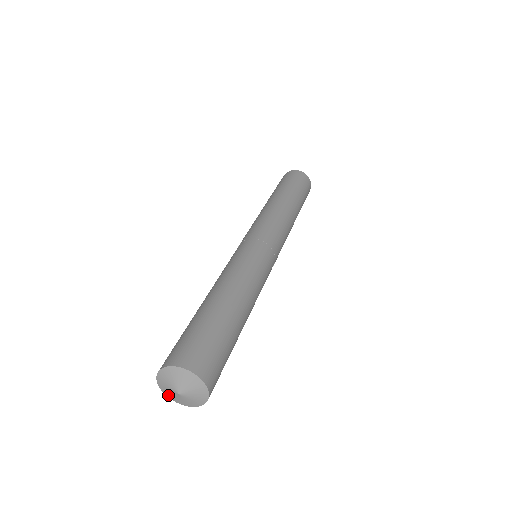
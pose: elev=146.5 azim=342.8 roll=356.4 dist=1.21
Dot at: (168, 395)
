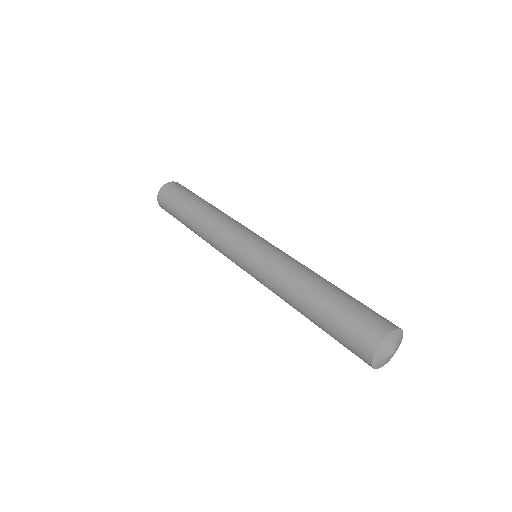
Dot at: occluded
